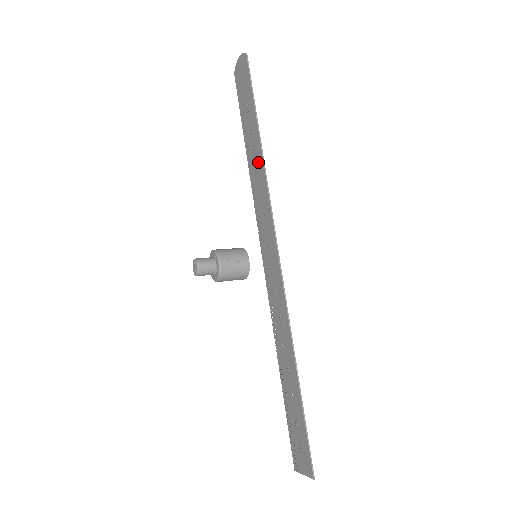
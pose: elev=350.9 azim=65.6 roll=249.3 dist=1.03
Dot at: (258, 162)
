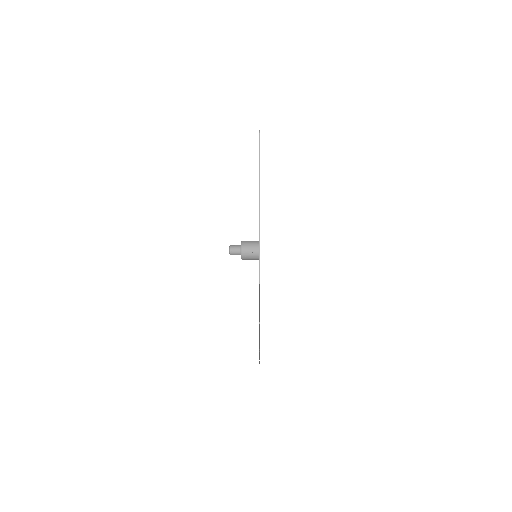
Dot at: occluded
